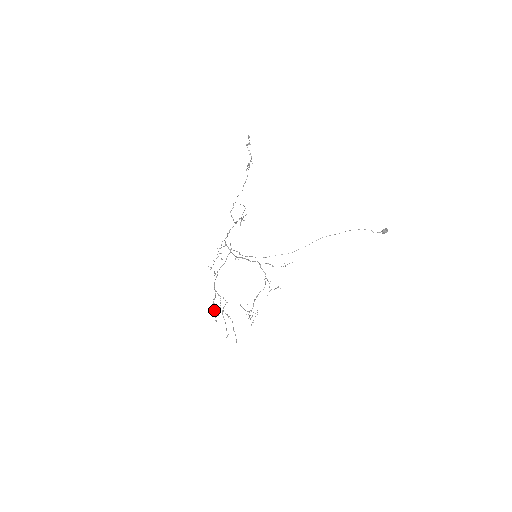
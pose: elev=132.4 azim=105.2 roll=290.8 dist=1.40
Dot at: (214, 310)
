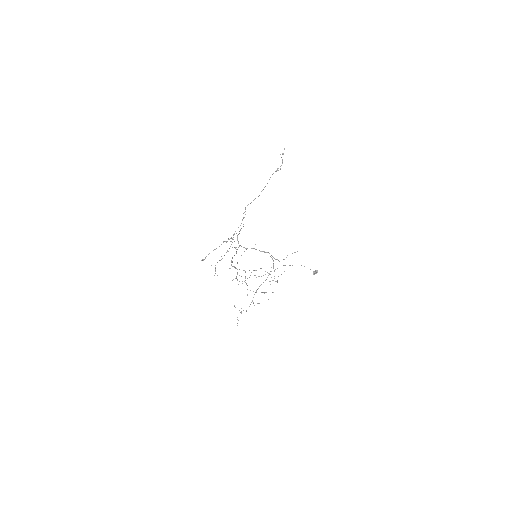
Dot at: occluded
